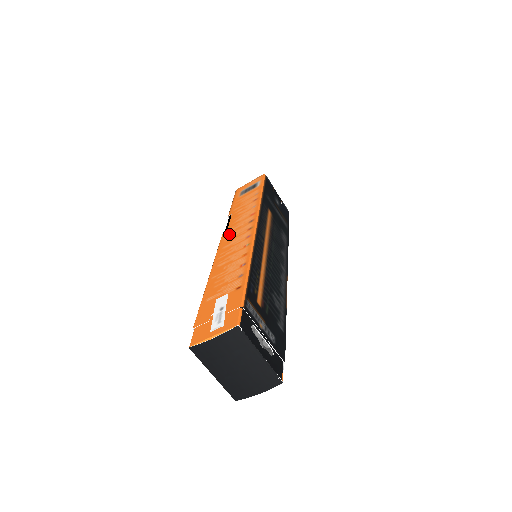
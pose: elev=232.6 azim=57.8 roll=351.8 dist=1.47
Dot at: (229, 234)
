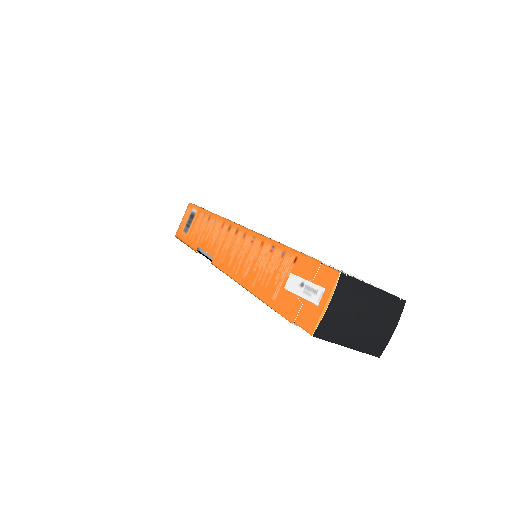
Dot at: (219, 255)
